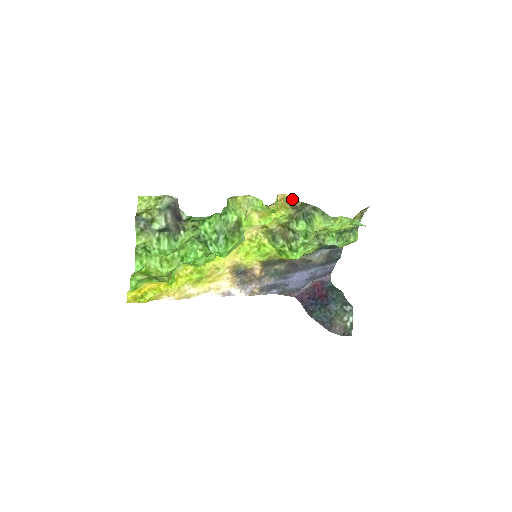
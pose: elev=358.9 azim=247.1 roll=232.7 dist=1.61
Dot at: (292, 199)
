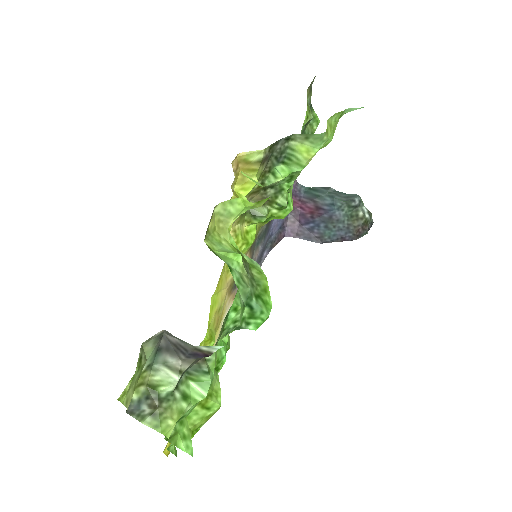
Dot at: (254, 153)
